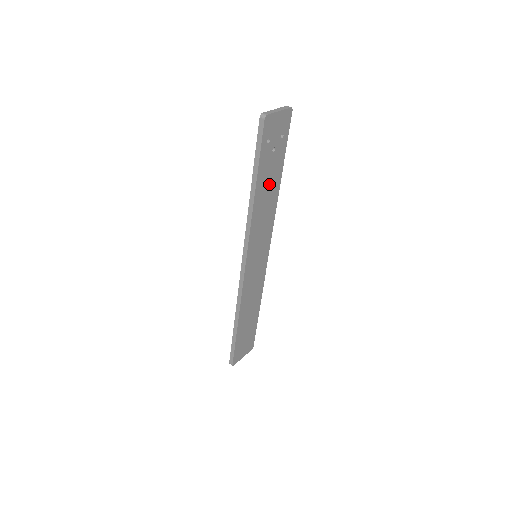
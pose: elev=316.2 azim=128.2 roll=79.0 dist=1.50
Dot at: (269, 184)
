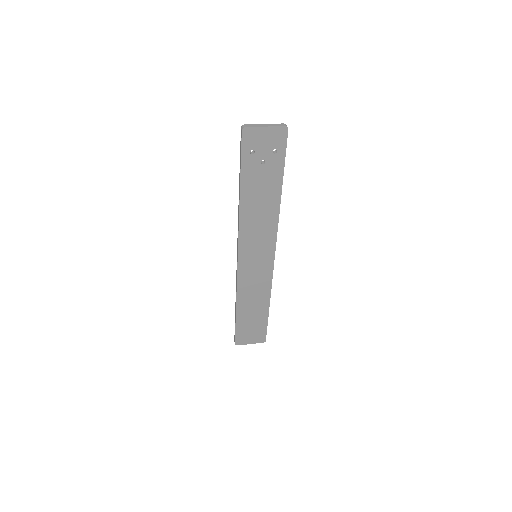
Dot at: (262, 193)
